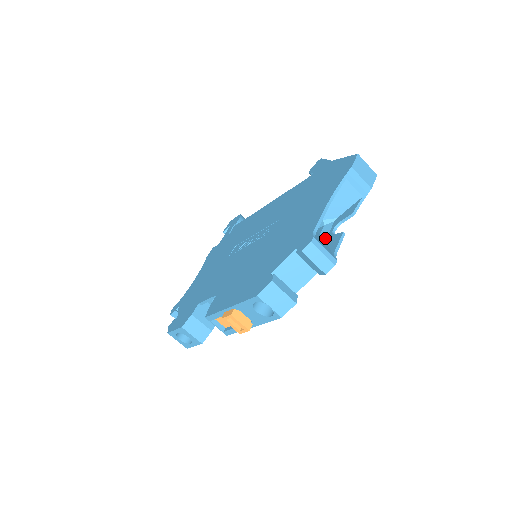
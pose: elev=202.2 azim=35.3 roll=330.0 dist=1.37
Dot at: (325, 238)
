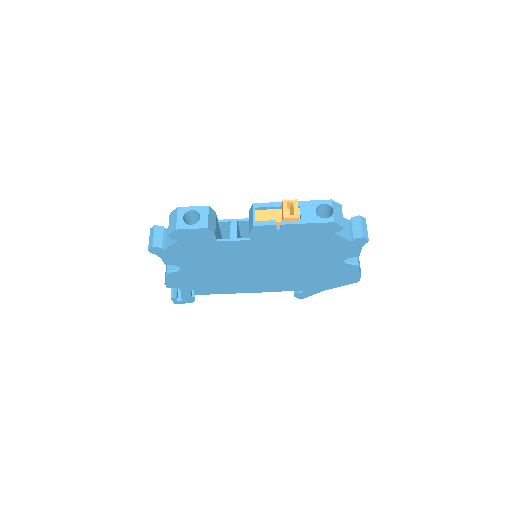
Dot at: occluded
